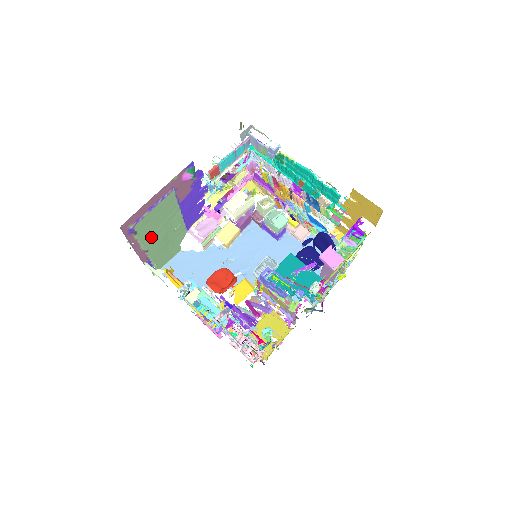
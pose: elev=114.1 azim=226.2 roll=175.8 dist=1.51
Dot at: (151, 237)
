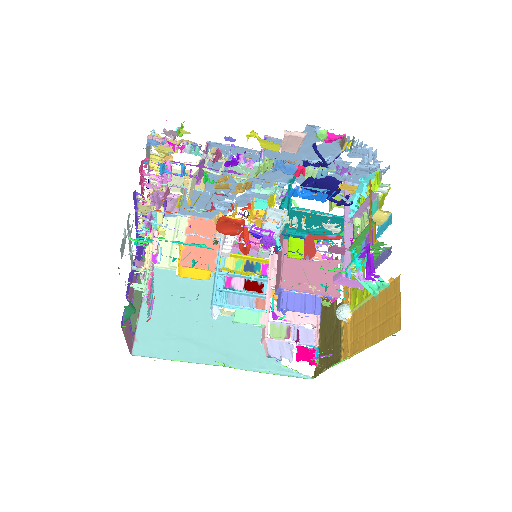
Dot at: occluded
